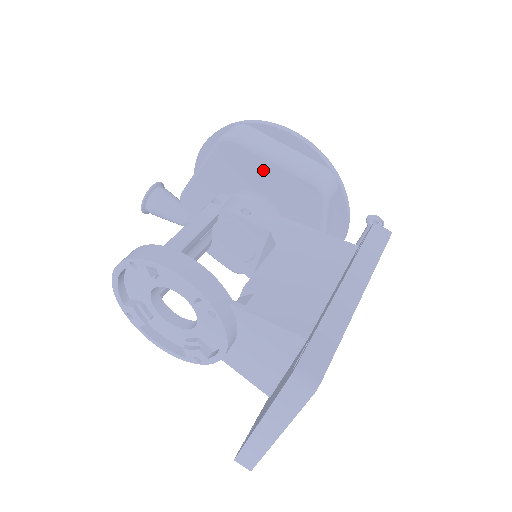
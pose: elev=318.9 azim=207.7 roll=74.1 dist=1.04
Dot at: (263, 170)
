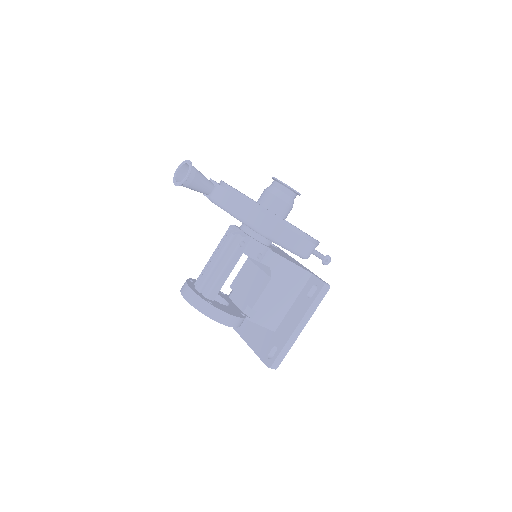
Dot at: occluded
